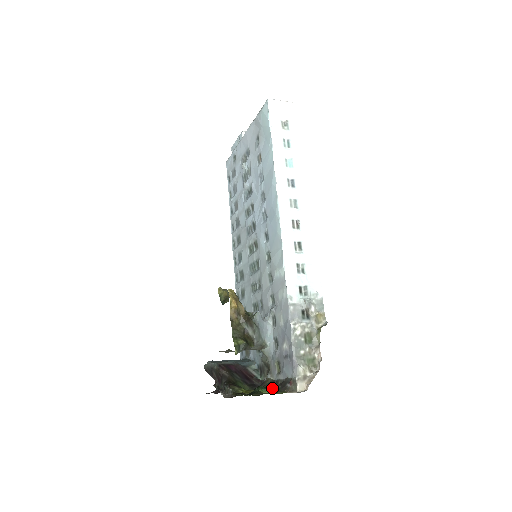
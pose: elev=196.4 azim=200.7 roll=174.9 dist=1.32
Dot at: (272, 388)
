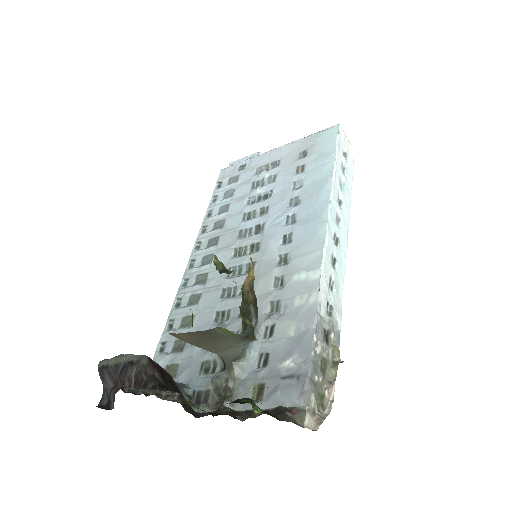
Dot at: (261, 410)
